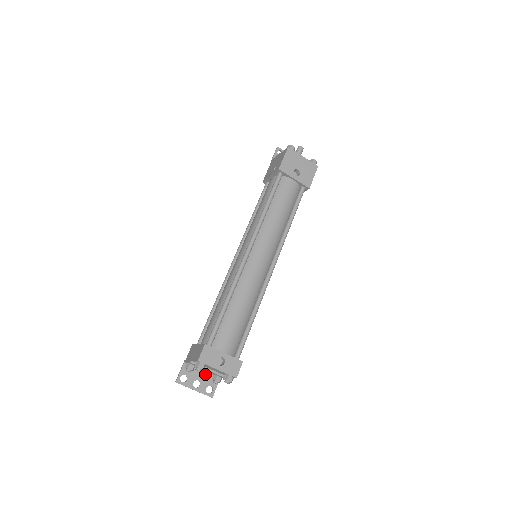
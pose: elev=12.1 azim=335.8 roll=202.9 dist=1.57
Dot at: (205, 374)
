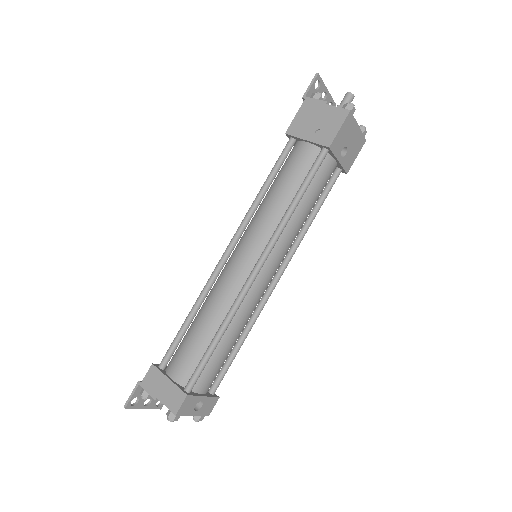
Dot at: occluded
